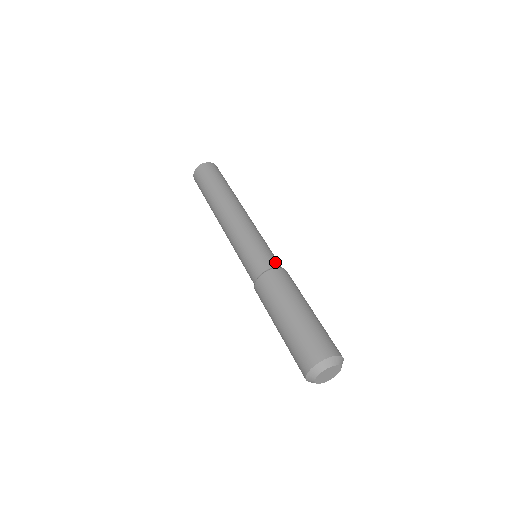
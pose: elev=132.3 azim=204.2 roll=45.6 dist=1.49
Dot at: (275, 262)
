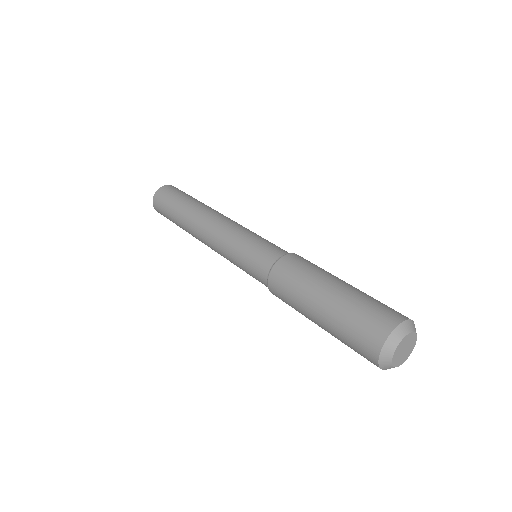
Dot at: (279, 251)
